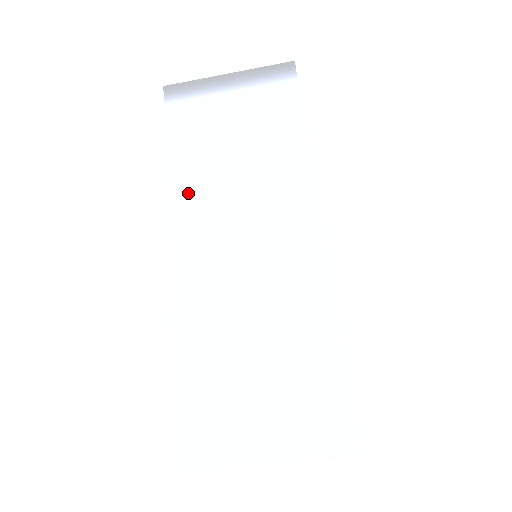
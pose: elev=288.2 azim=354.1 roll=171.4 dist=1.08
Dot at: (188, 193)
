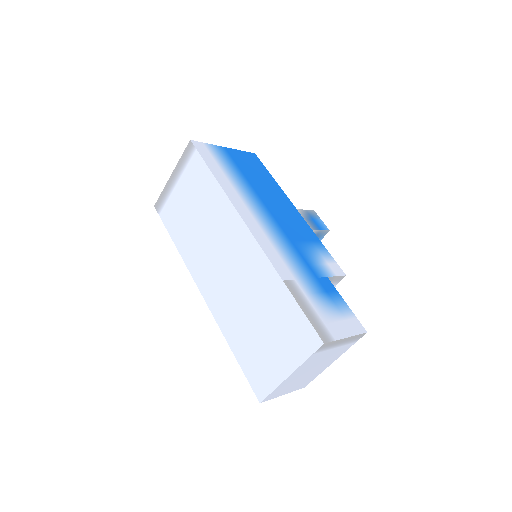
Dot at: (190, 255)
